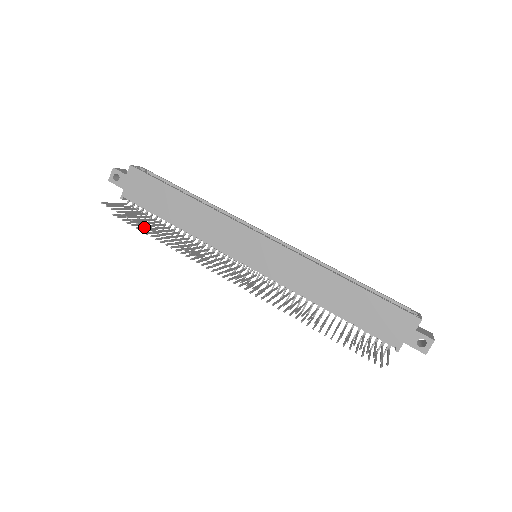
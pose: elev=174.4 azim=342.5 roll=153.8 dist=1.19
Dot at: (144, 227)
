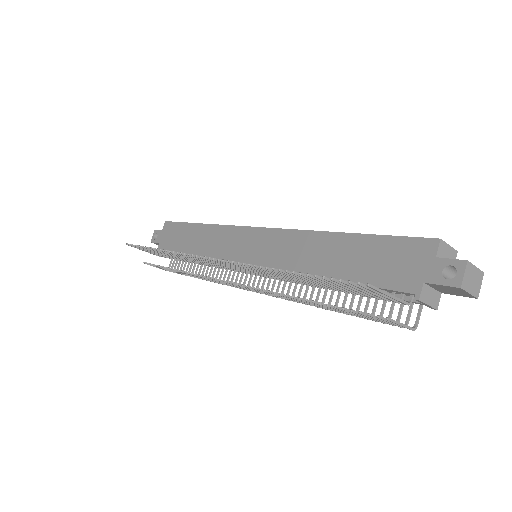
Dot at: occluded
